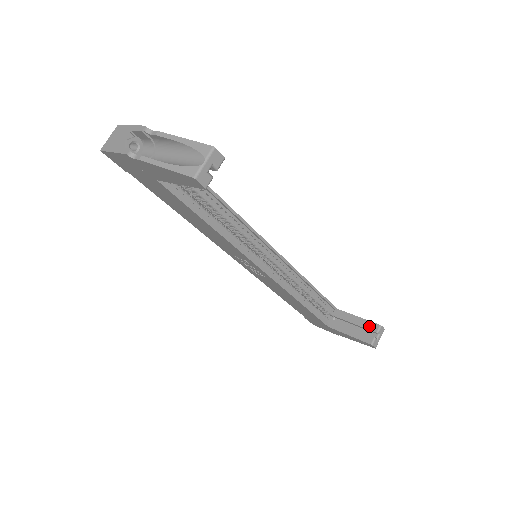
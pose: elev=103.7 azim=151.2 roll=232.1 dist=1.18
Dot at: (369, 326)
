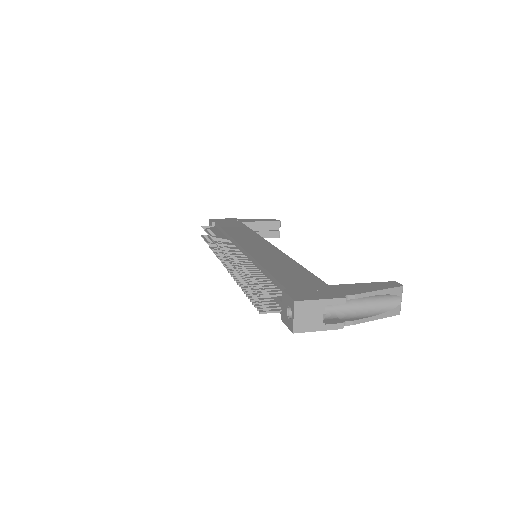
Dot at: (273, 225)
